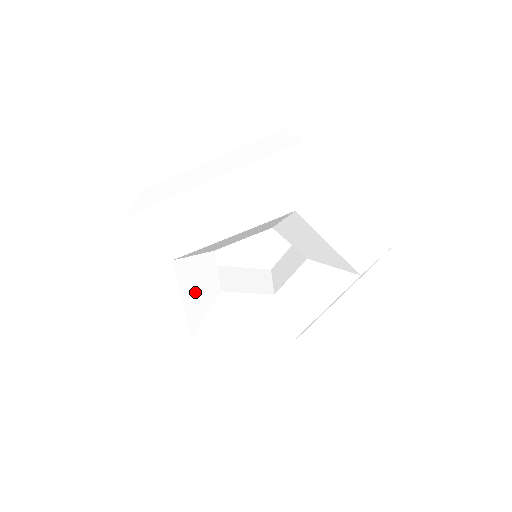
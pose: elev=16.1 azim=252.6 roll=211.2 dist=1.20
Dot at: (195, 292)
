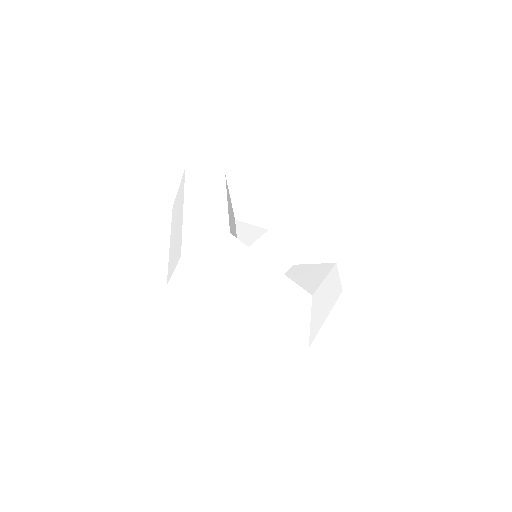
Dot at: (230, 214)
